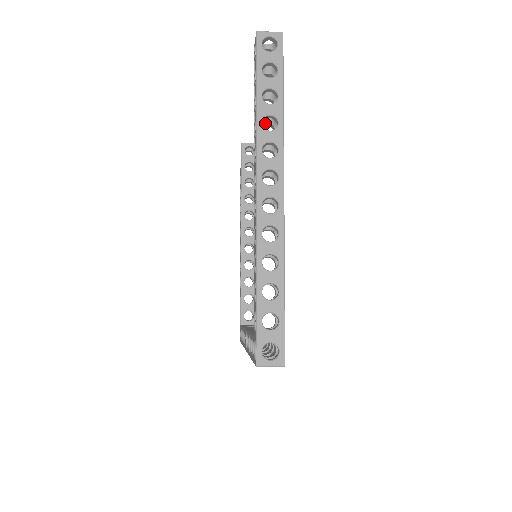
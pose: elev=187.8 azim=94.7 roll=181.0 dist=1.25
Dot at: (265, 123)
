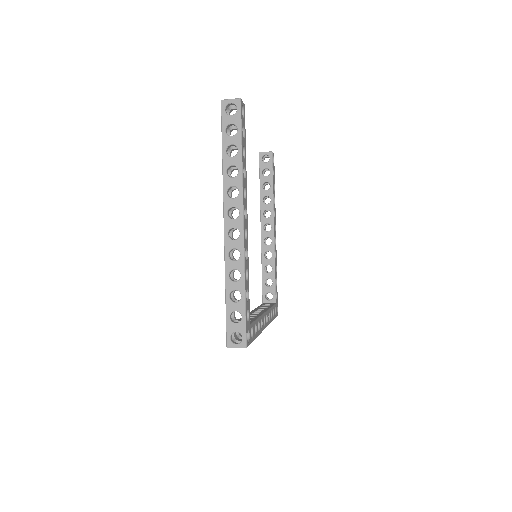
Dot at: (234, 168)
